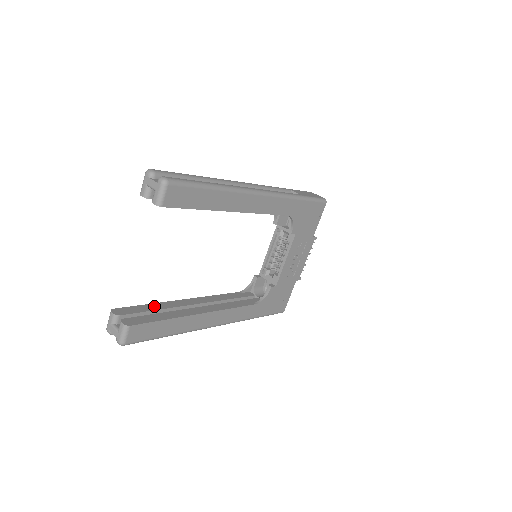
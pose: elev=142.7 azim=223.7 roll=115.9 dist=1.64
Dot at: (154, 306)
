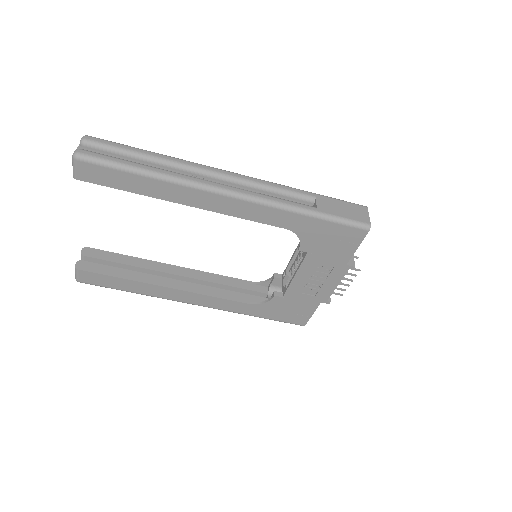
Dot at: (129, 260)
